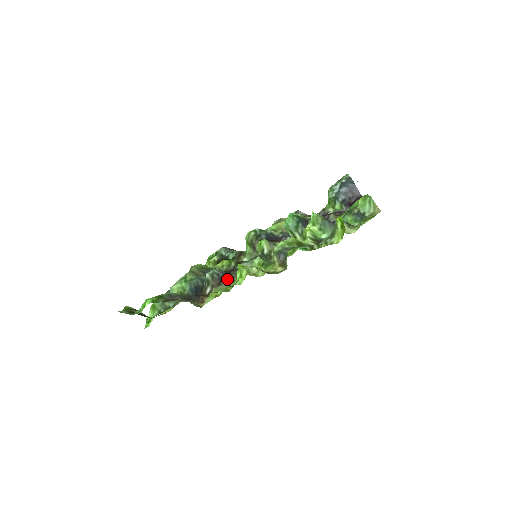
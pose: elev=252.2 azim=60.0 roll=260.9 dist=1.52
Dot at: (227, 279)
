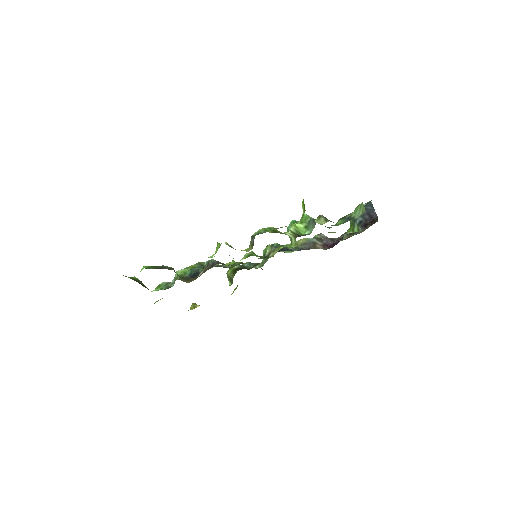
Dot at: (216, 264)
